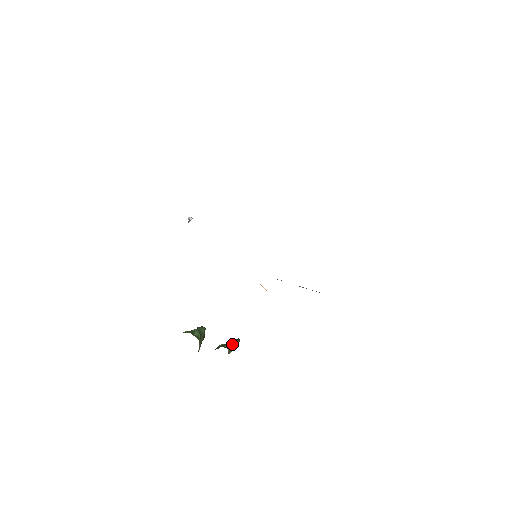
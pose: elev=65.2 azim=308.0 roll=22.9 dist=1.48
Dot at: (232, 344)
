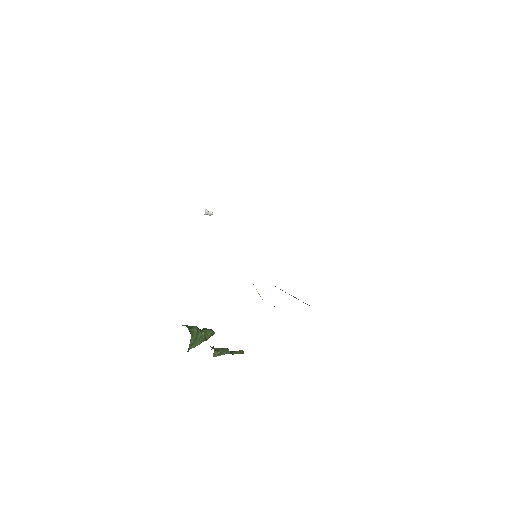
Dot at: (225, 349)
